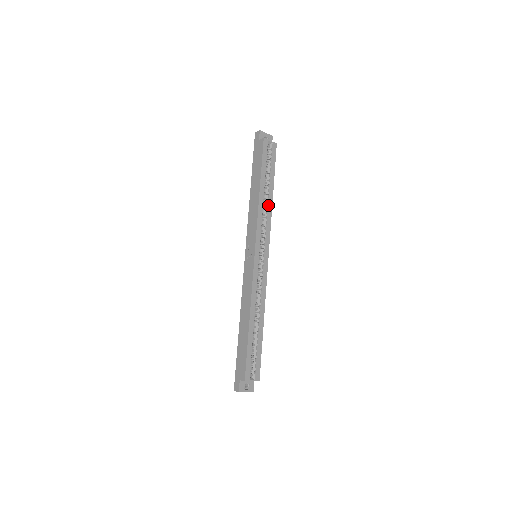
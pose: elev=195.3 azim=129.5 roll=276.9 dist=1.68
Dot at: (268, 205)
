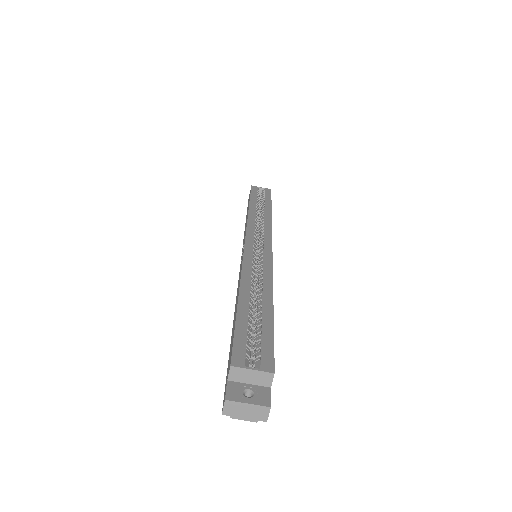
Dot at: (265, 216)
